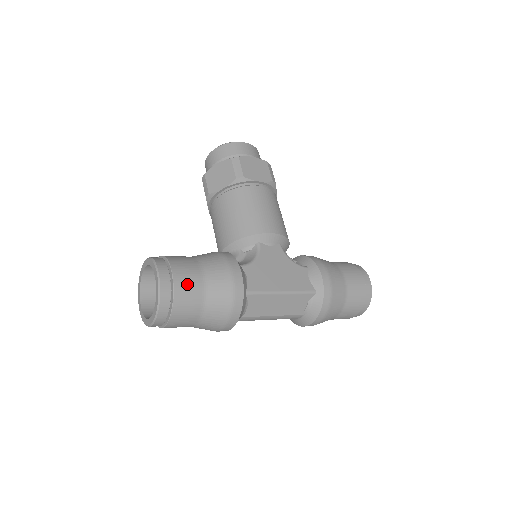
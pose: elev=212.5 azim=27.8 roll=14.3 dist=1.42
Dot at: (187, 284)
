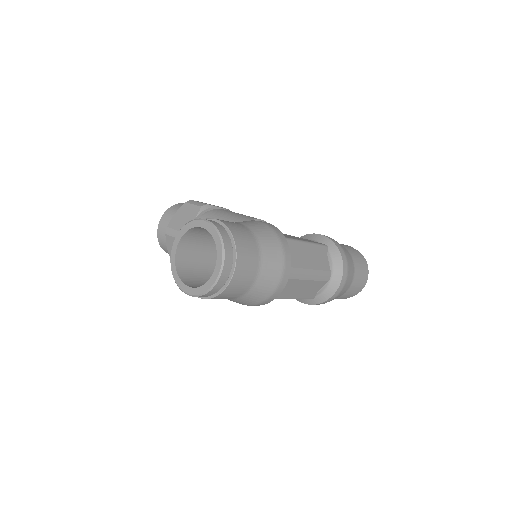
Dot at: (232, 224)
